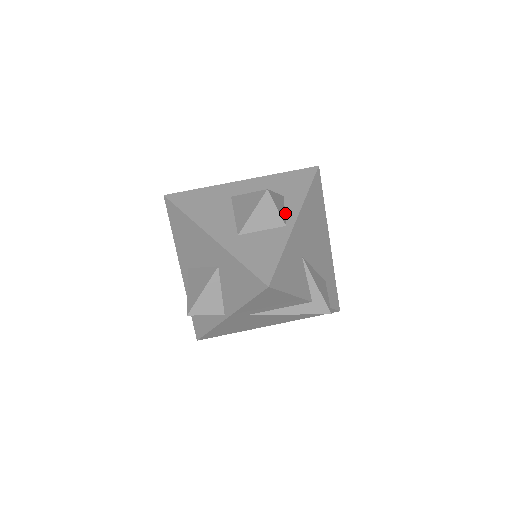
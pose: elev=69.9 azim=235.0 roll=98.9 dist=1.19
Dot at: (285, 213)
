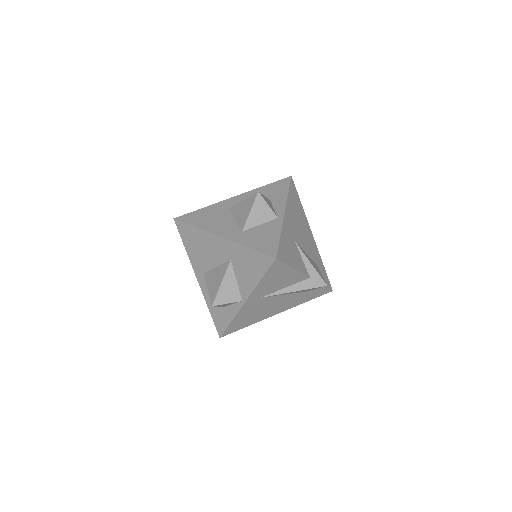
Dot at: (274, 210)
